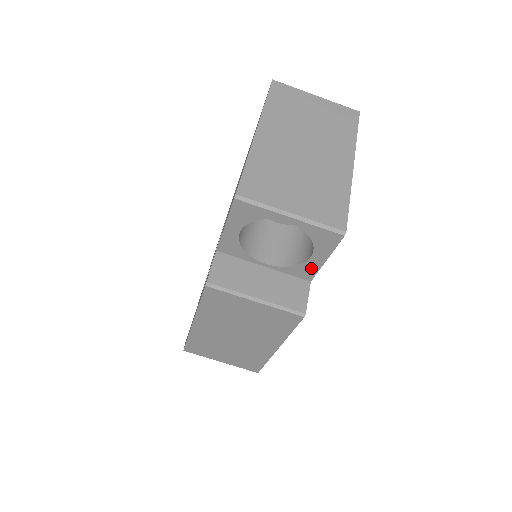
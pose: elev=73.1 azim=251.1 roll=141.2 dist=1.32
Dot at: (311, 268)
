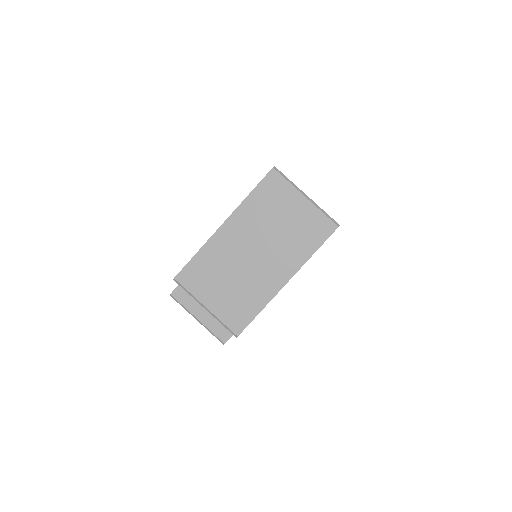
Dot at: occluded
